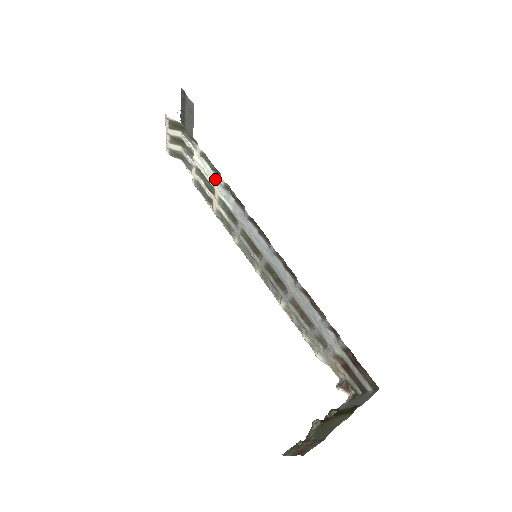
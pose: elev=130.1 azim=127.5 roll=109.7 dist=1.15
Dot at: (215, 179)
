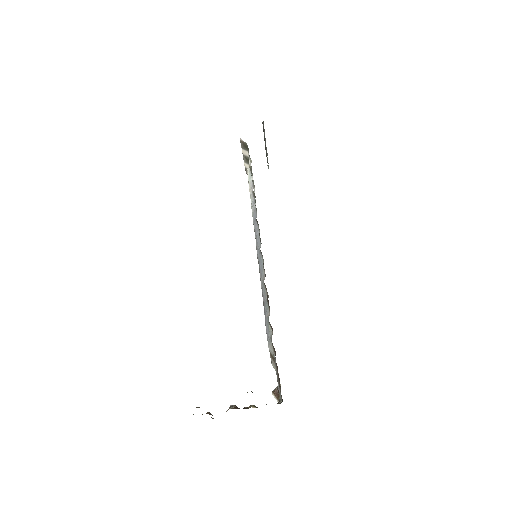
Dot at: (251, 188)
